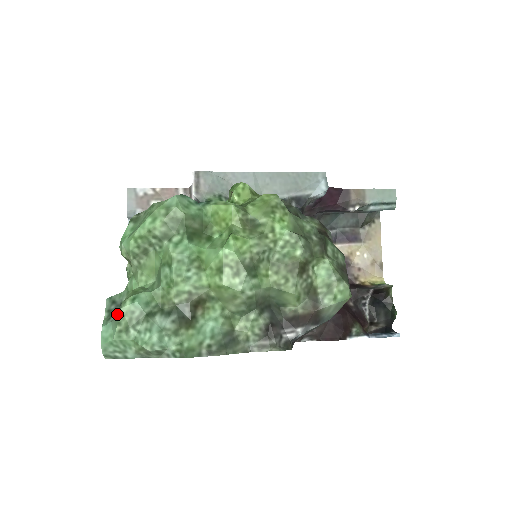
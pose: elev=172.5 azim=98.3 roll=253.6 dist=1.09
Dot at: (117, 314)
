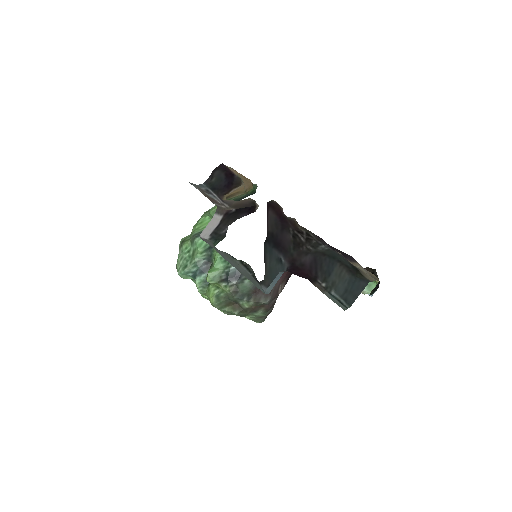
Dot at: occluded
